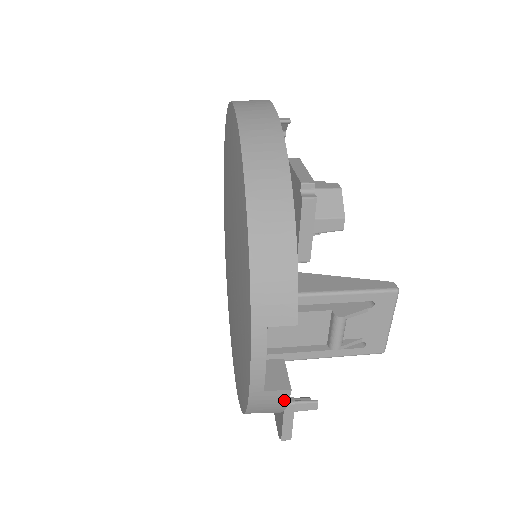
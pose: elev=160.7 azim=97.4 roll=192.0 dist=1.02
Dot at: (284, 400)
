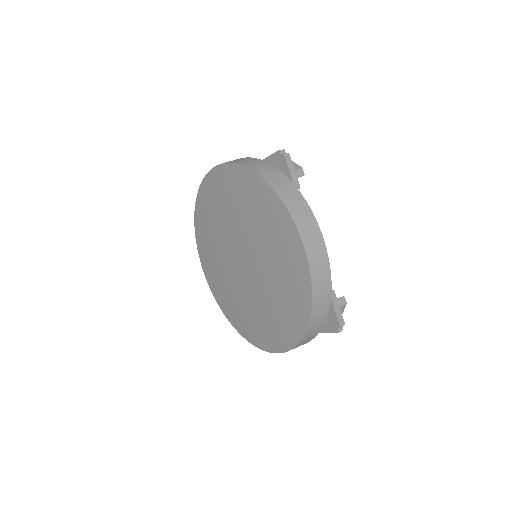
Dot at: occluded
